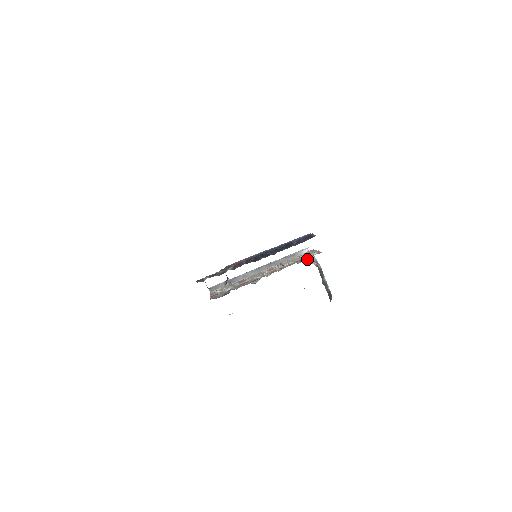
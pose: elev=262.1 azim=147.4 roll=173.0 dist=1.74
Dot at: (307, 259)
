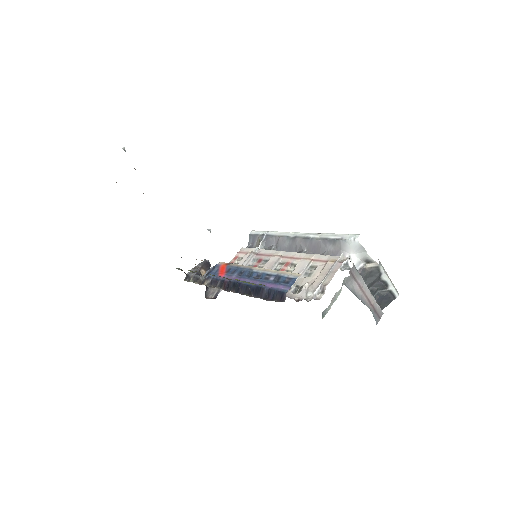
Dot at: (348, 256)
